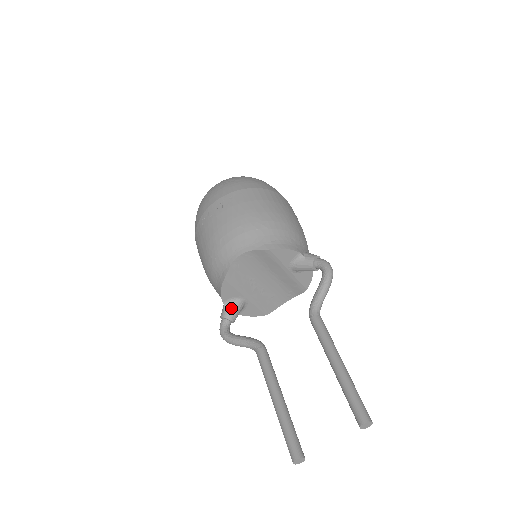
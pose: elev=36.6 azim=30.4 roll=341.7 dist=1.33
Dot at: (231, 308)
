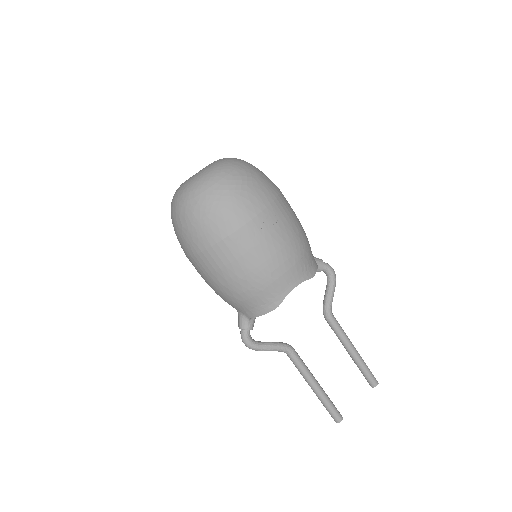
Dot at: (254, 320)
